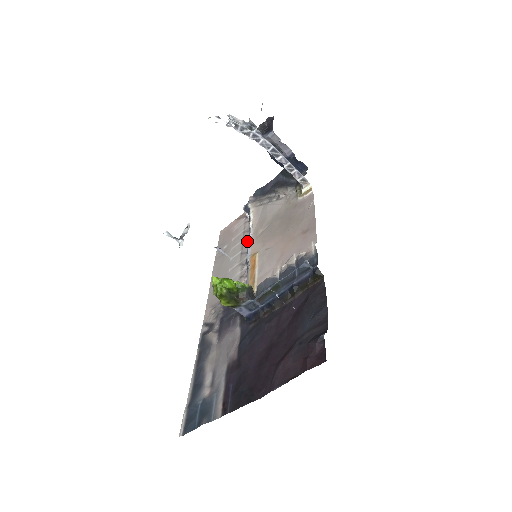
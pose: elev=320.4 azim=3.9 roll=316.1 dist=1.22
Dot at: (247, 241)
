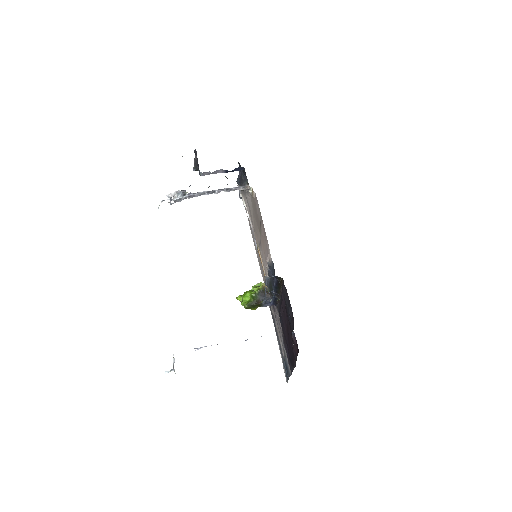
Dot at: occluded
